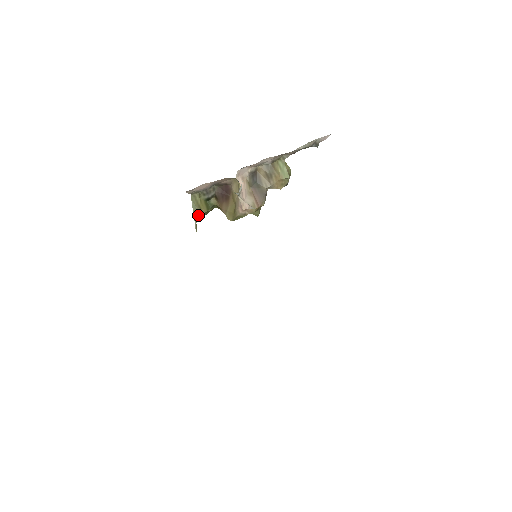
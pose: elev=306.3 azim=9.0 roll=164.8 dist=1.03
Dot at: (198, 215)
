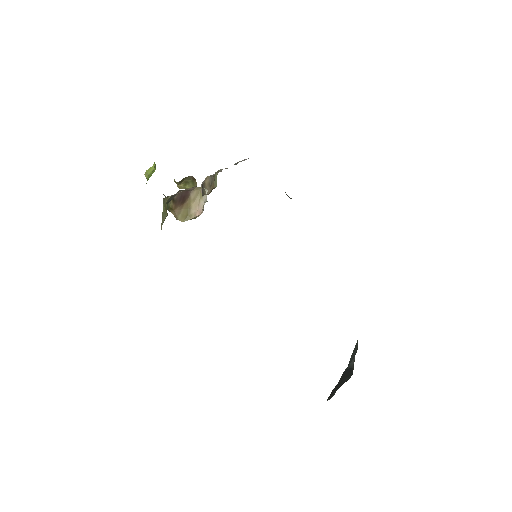
Dot at: (165, 217)
